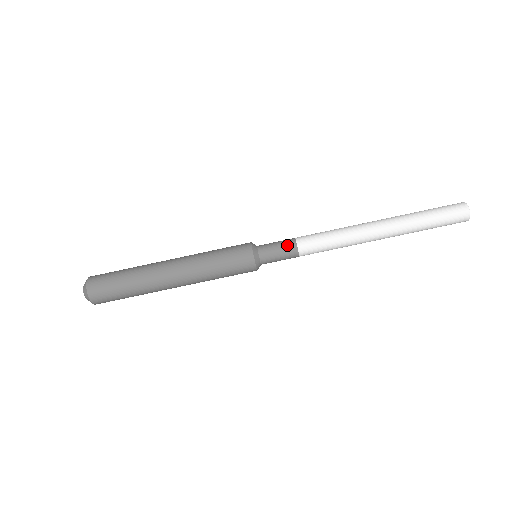
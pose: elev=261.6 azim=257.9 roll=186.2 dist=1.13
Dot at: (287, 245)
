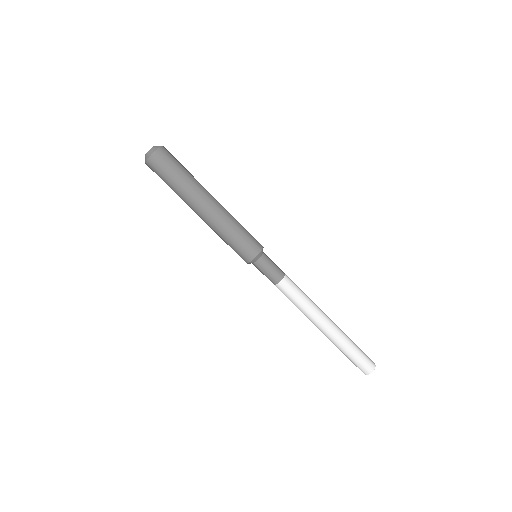
Dot at: (277, 274)
